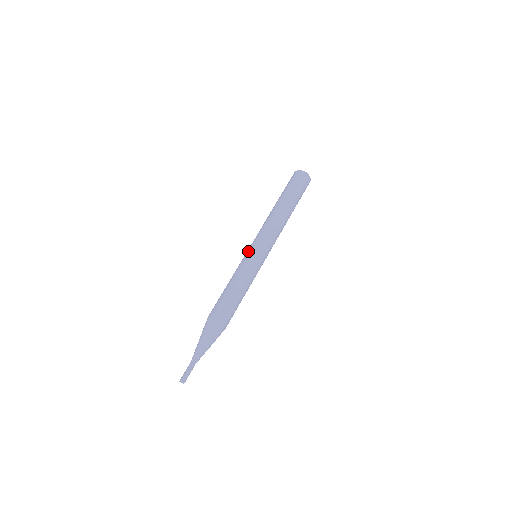
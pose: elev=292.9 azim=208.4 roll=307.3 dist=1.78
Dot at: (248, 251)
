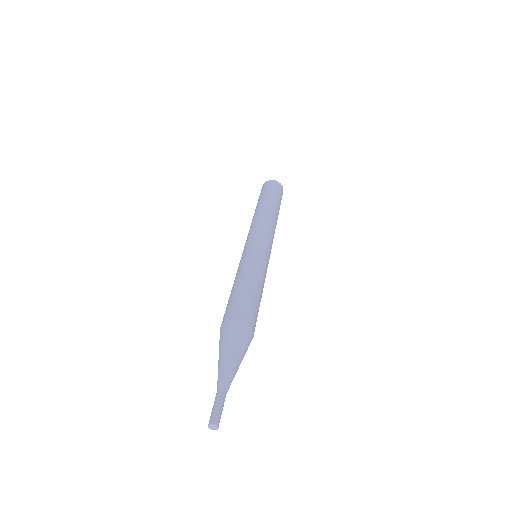
Dot at: (242, 253)
